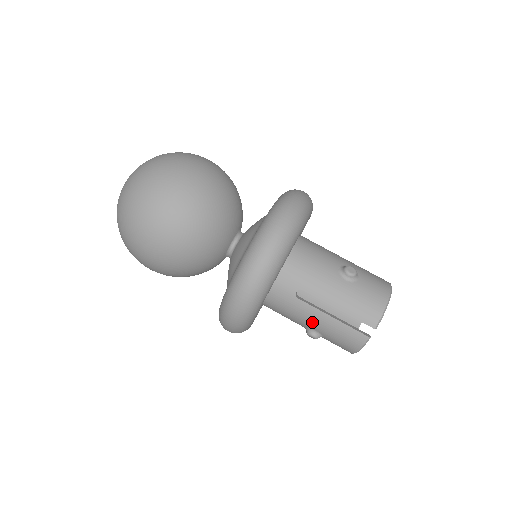
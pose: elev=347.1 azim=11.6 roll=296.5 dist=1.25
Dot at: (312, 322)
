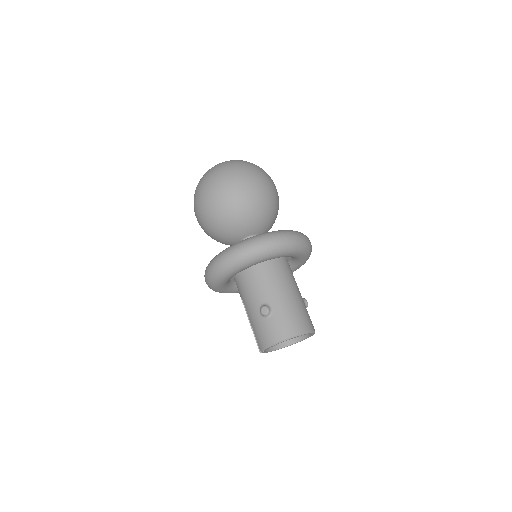
Dot at: occluded
